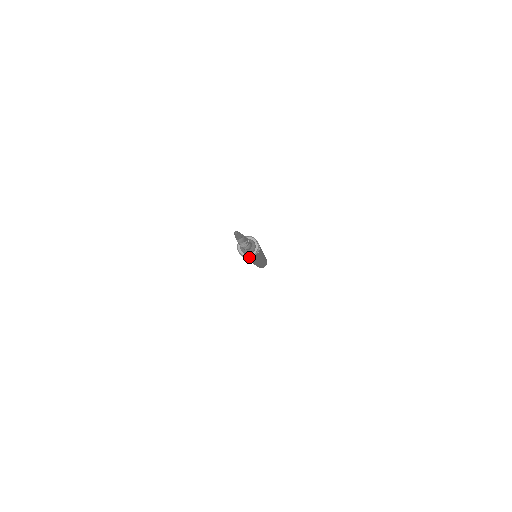
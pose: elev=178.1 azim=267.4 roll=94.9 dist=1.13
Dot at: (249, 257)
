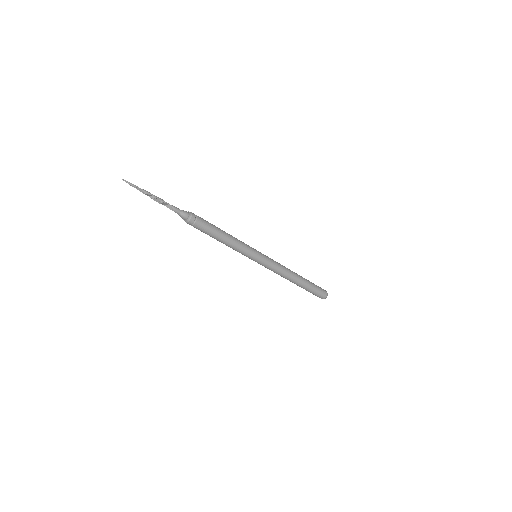
Dot at: (188, 221)
